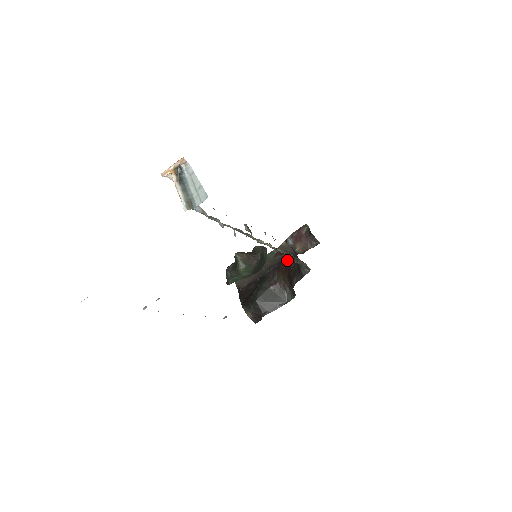
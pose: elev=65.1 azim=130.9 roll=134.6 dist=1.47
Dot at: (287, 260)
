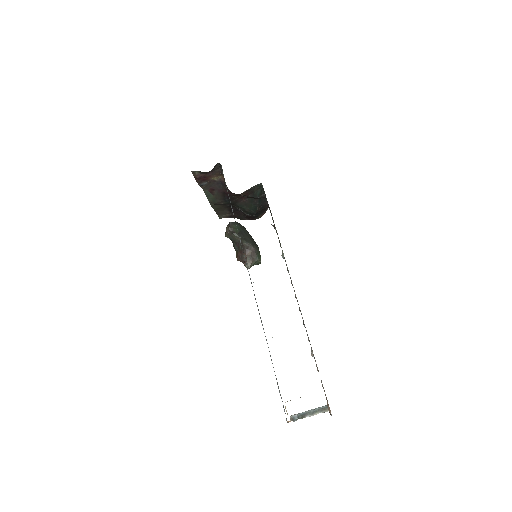
Dot at: (226, 190)
